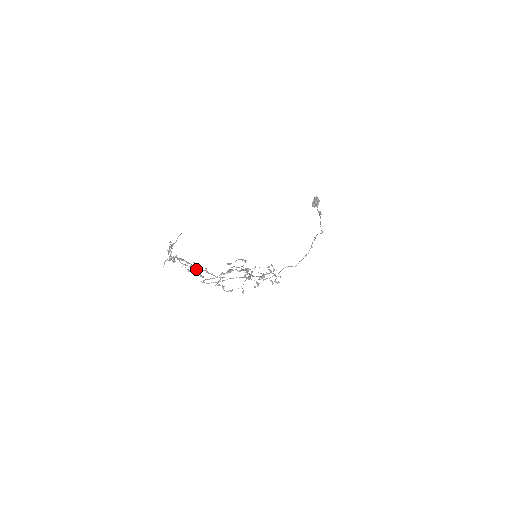
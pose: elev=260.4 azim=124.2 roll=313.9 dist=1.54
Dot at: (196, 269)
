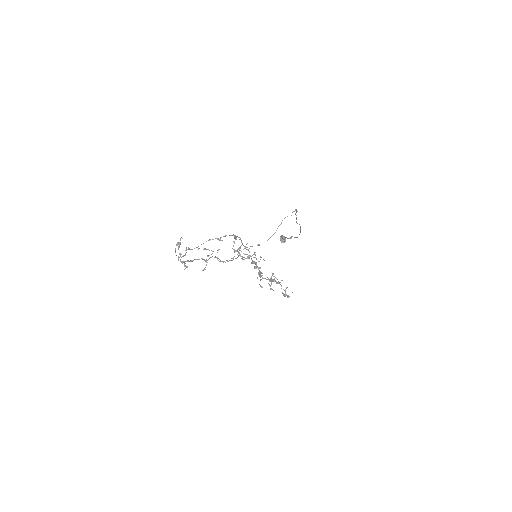
Dot at: (209, 250)
